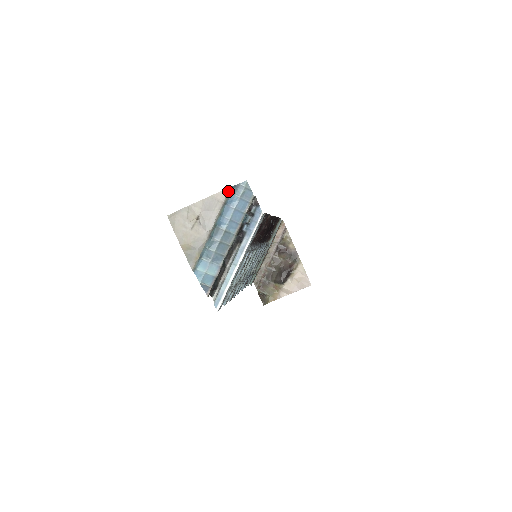
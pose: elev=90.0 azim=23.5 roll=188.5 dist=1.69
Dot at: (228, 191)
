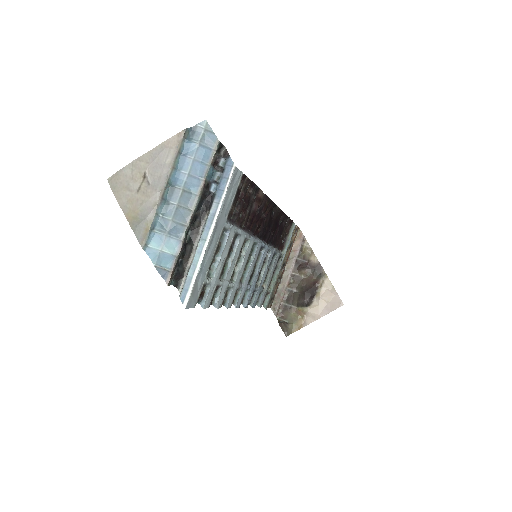
Dot at: (182, 135)
